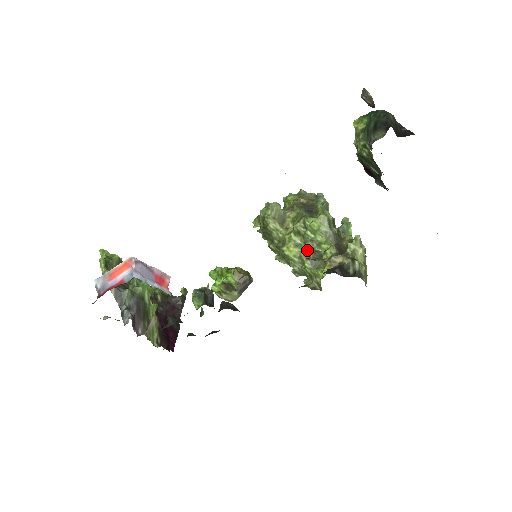
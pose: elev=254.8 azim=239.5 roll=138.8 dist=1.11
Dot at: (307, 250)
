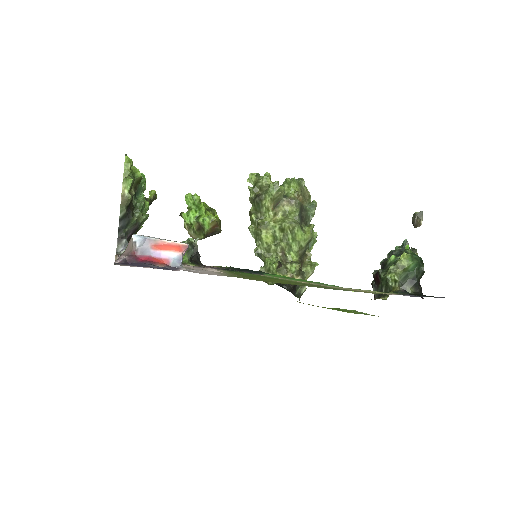
Dot at: (280, 249)
